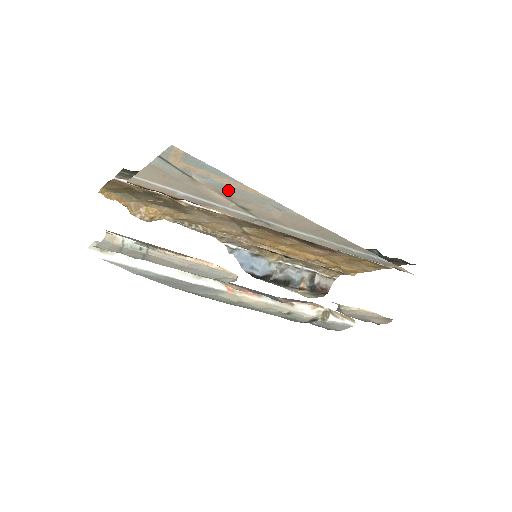
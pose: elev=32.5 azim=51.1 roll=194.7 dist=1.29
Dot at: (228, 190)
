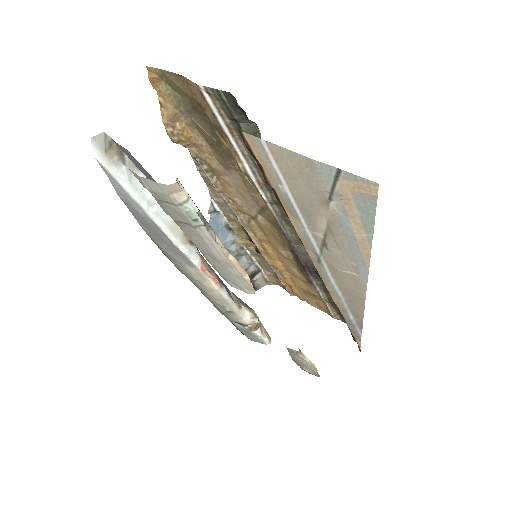
Dot at: (344, 233)
